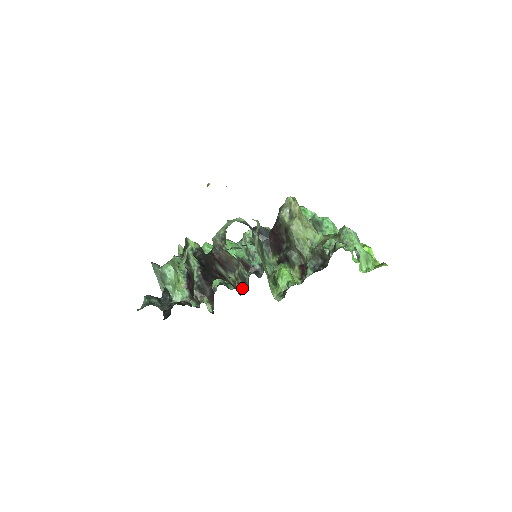
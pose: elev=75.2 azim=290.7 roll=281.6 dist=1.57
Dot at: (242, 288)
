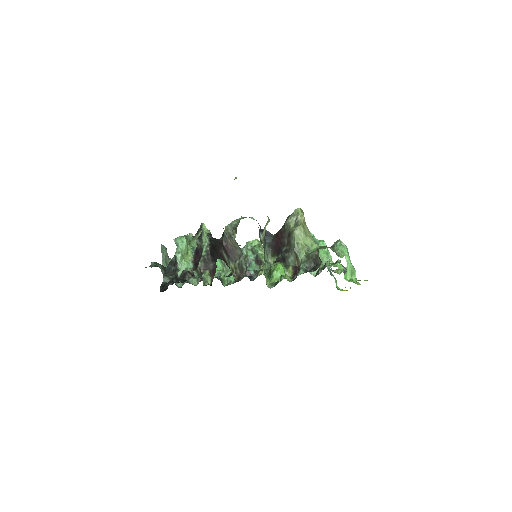
Dot at: (238, 277)
